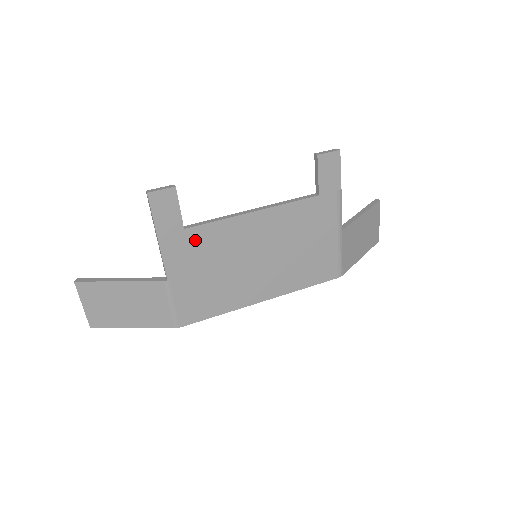
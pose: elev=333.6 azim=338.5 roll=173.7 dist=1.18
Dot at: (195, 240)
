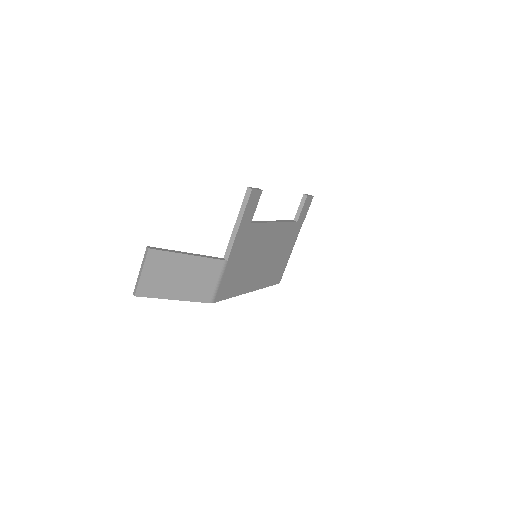
Dot at: (250, 233)
